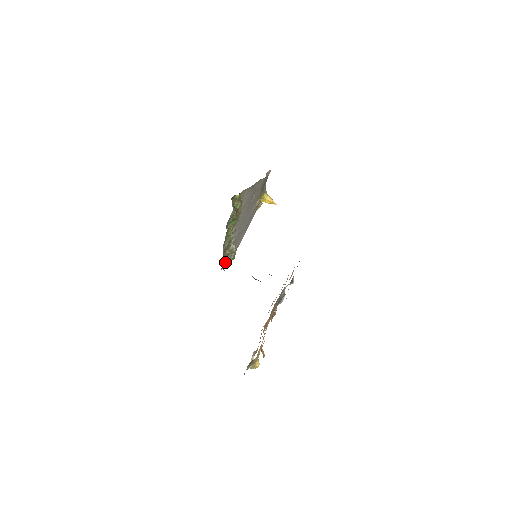
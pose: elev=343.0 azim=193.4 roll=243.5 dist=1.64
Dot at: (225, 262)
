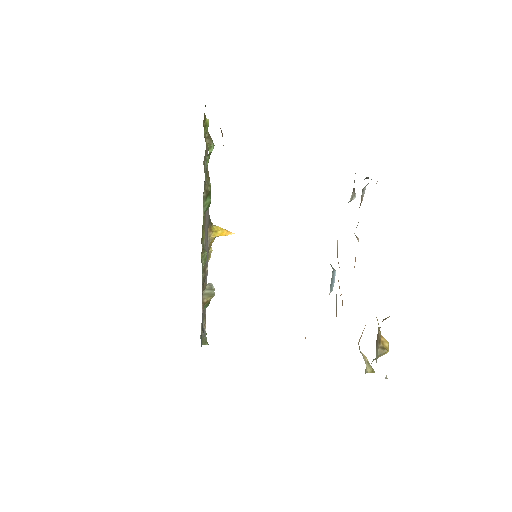
Dot at: (201, 336)
